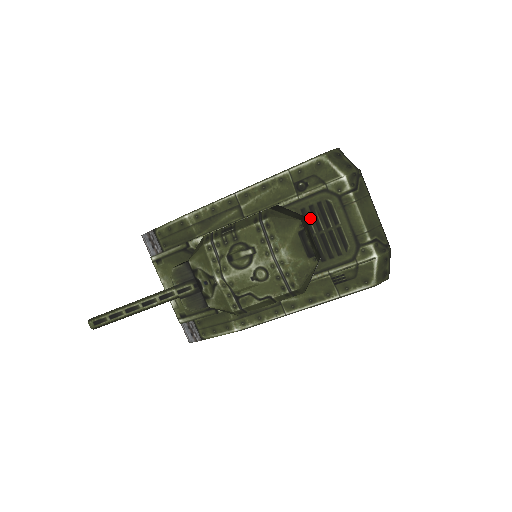
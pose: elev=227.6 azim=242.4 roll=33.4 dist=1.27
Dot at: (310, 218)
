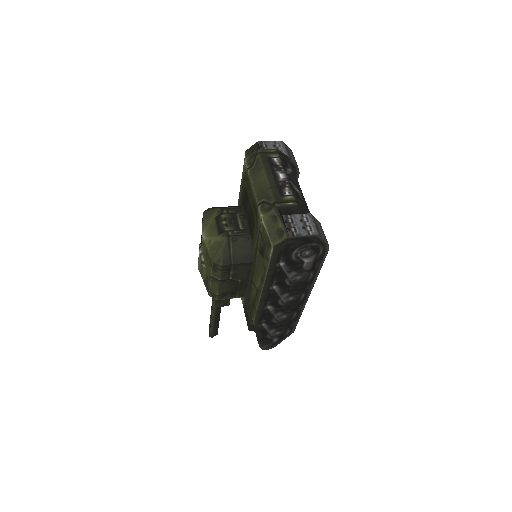
Dot at: (244, 206)
